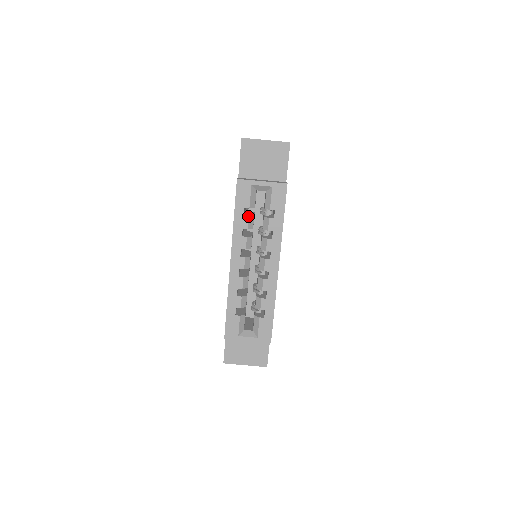
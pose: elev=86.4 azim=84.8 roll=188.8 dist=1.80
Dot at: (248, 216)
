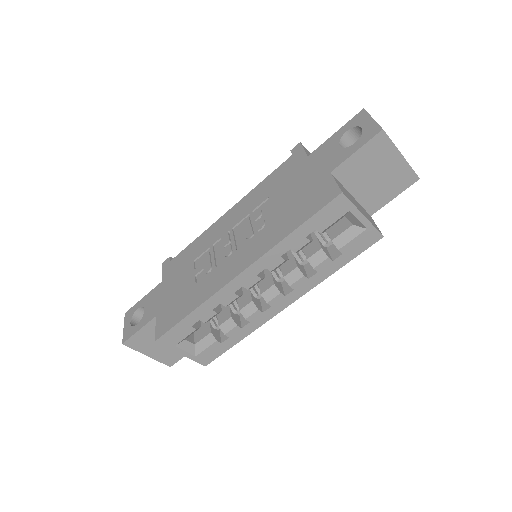
Dot at: (310, 240)
